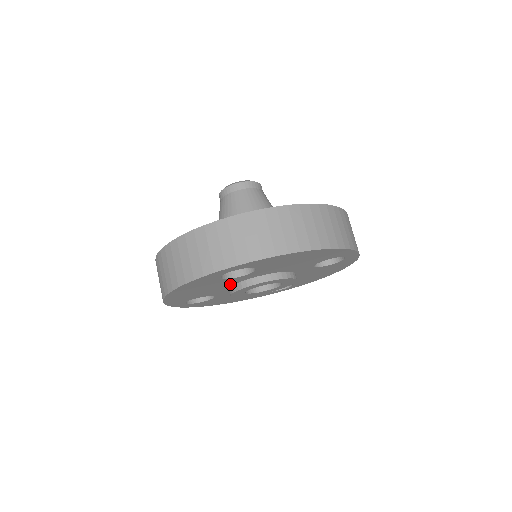
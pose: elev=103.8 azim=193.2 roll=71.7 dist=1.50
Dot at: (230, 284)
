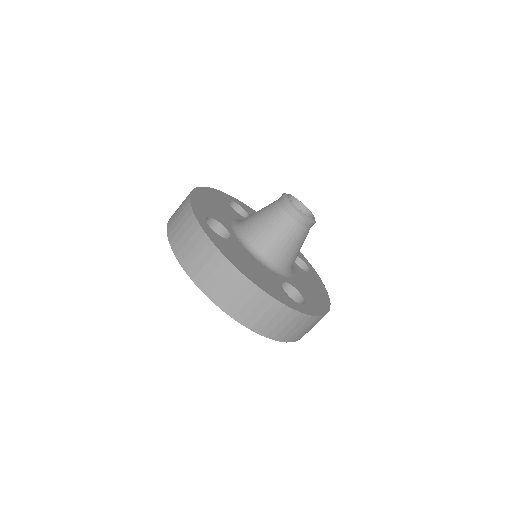
Dot at: occluded
